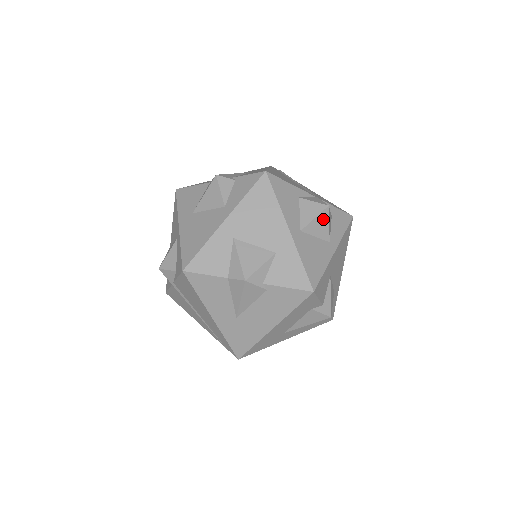
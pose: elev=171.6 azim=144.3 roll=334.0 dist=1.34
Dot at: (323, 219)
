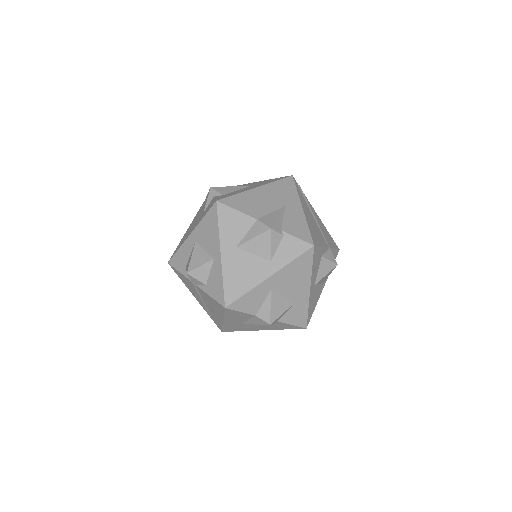
Dot at: (330, 273)
